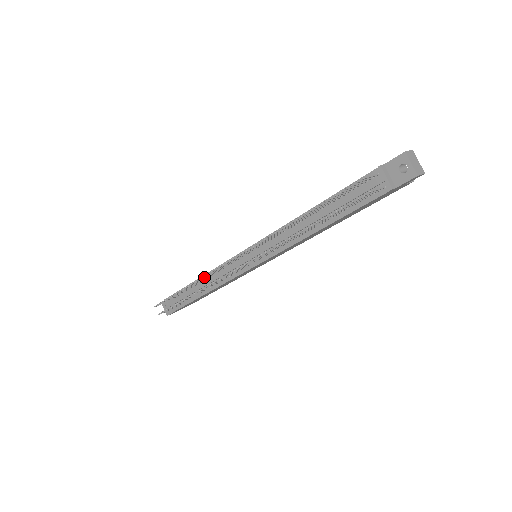
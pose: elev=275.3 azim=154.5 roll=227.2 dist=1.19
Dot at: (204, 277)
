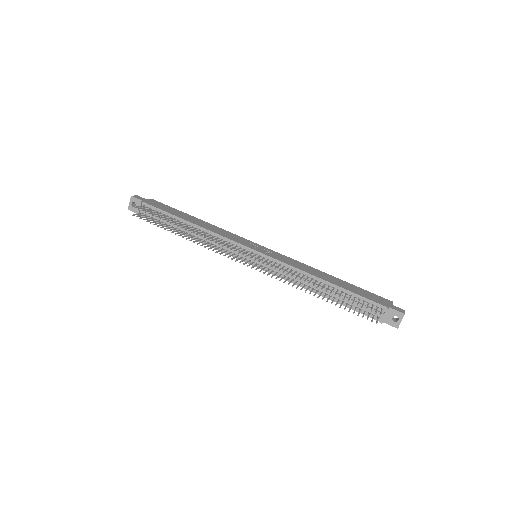
Dot at: occluded
